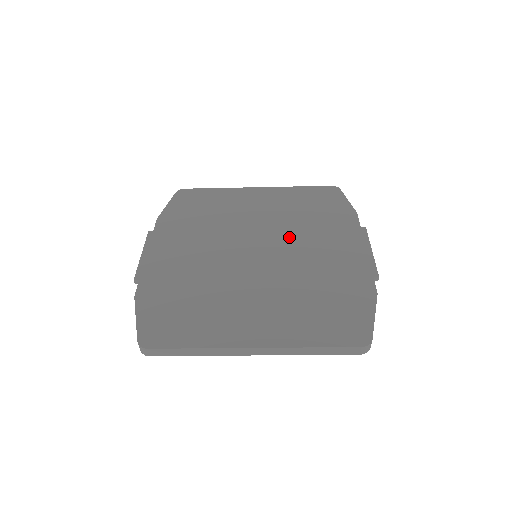
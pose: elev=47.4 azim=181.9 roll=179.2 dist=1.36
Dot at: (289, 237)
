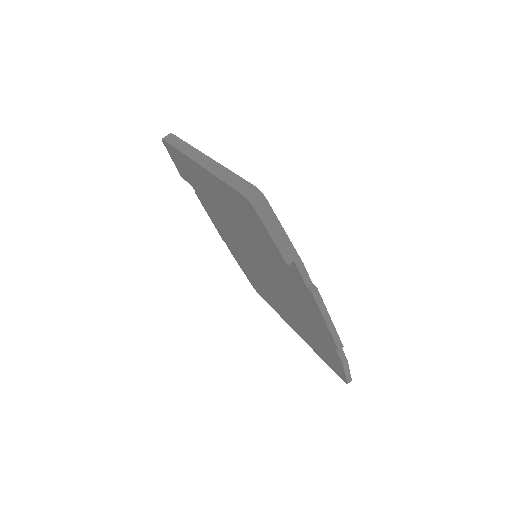
Dot at: occluded
